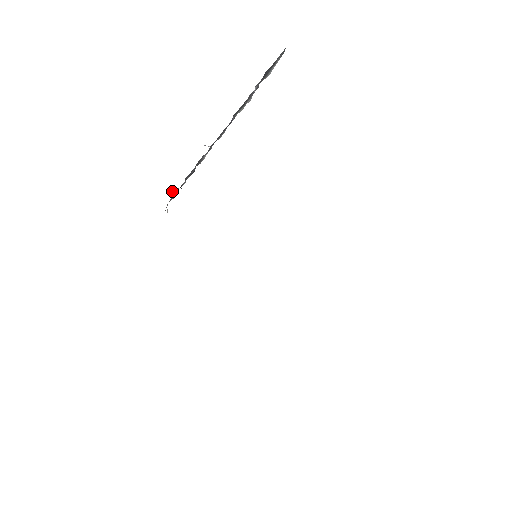
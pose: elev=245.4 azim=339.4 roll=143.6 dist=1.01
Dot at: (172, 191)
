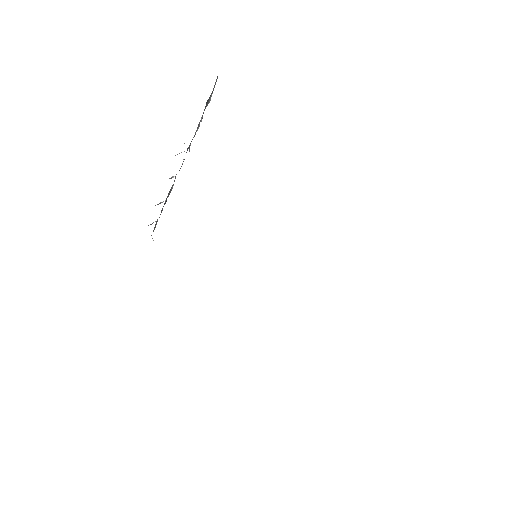
Dot at: occluded
